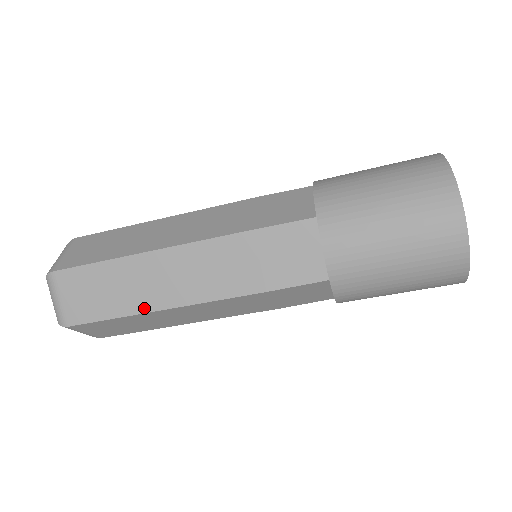
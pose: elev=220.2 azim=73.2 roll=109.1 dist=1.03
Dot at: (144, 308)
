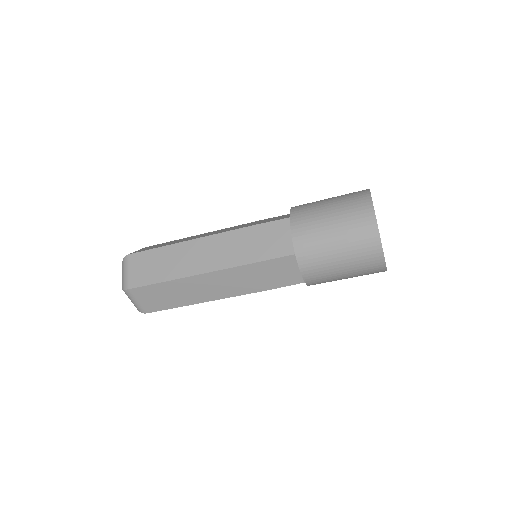
Dot at: (193, 302)
